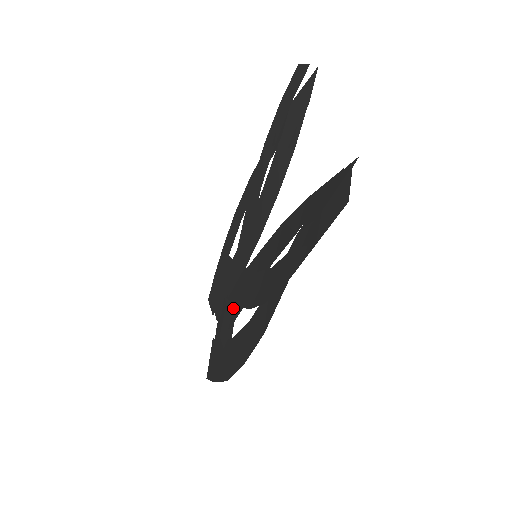
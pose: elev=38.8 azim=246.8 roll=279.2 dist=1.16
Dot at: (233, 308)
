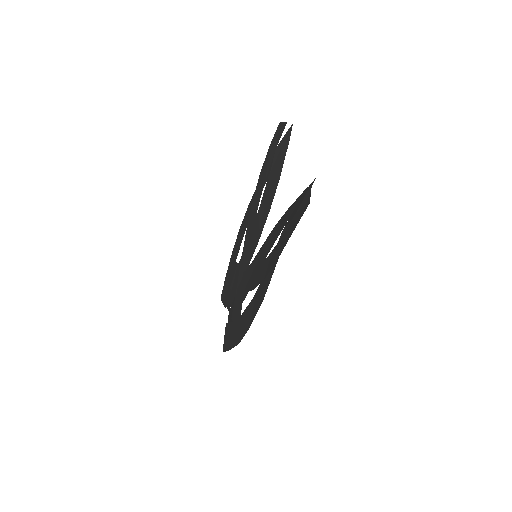
Dot at: (241, 295)
